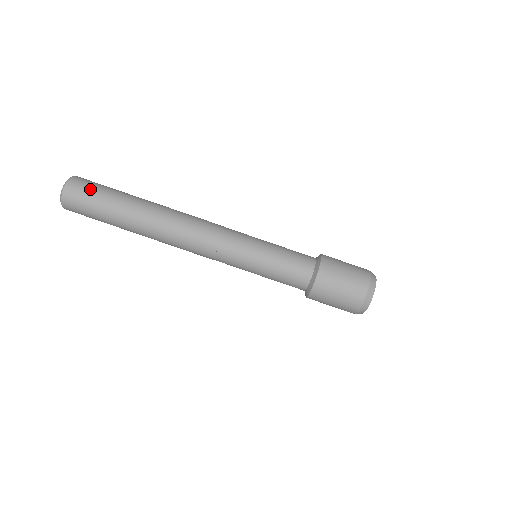
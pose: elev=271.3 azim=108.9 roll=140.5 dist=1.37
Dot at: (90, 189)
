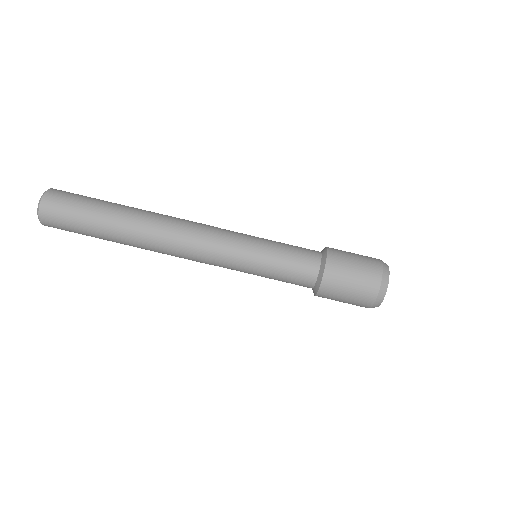
Dot at: (66, 208)
